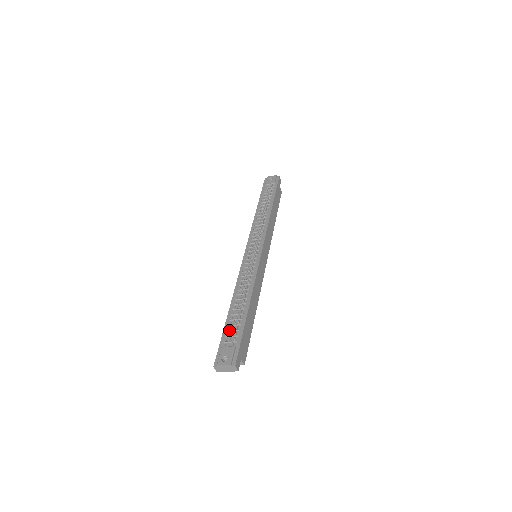
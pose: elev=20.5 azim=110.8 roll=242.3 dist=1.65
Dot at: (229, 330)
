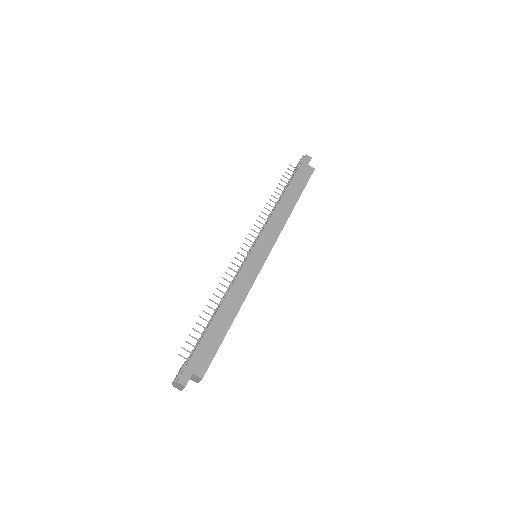
Dot at: occluded
